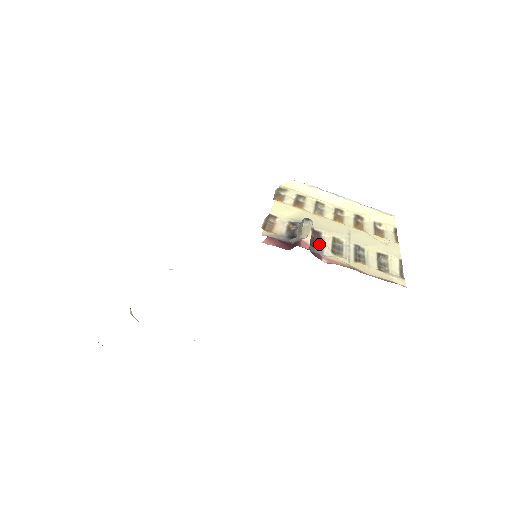
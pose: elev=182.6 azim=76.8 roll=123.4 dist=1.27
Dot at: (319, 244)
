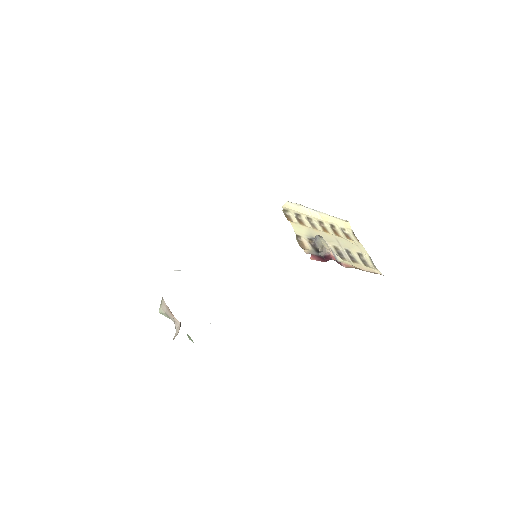
Dot at: occluded
